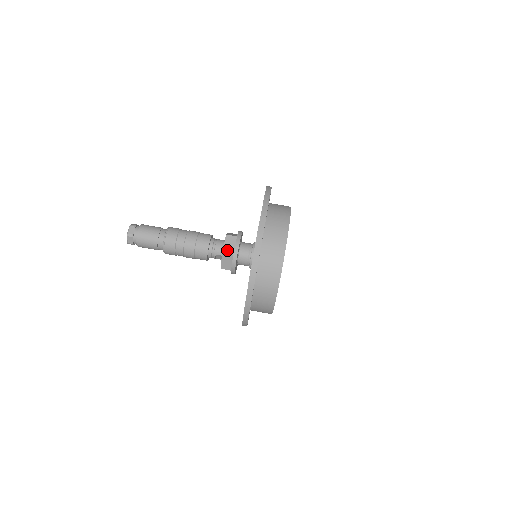
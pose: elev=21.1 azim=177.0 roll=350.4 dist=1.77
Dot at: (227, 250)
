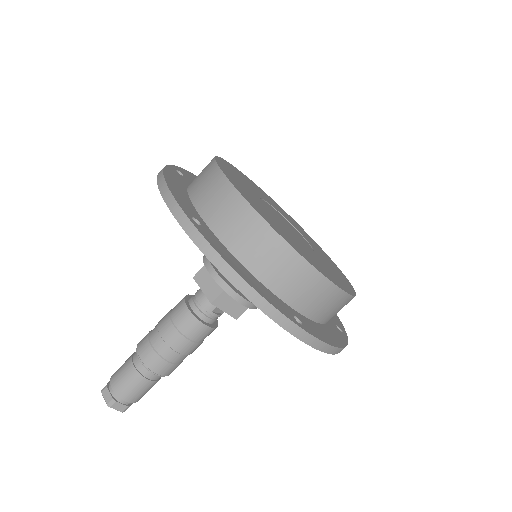
Dot at: (212, 293)
